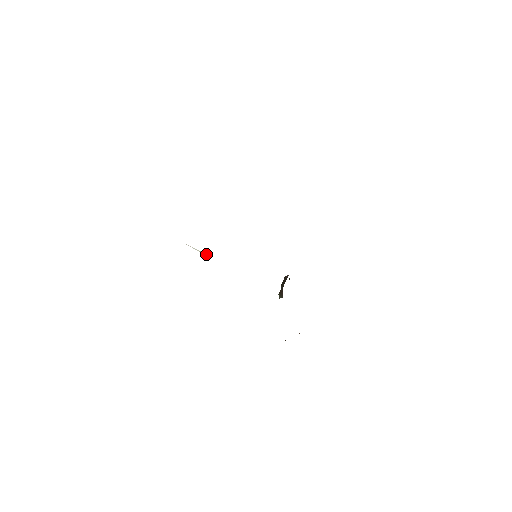
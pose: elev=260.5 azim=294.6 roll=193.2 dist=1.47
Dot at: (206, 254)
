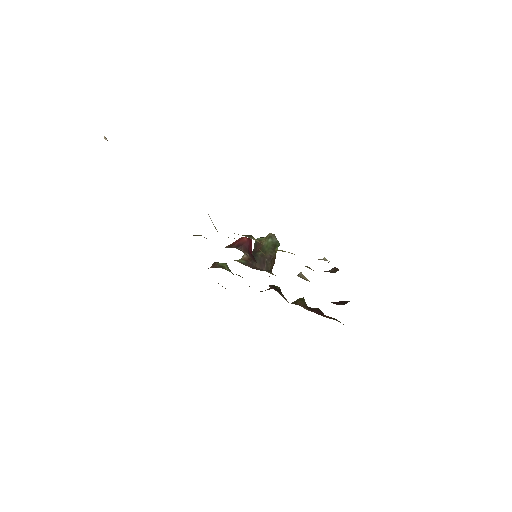
Dot at: (216, 229)
